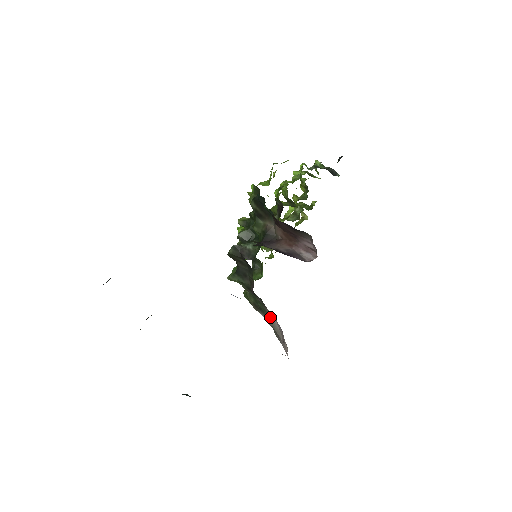
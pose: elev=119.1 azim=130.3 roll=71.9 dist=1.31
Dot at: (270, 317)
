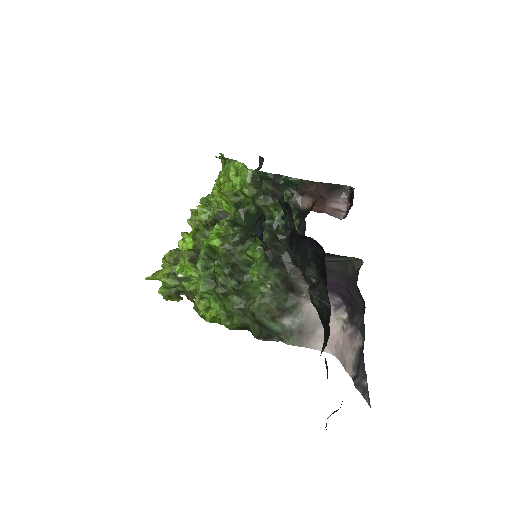
Dot at: (301, 311)
